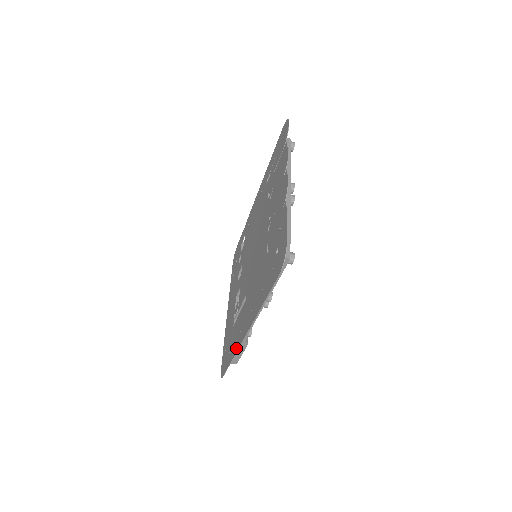
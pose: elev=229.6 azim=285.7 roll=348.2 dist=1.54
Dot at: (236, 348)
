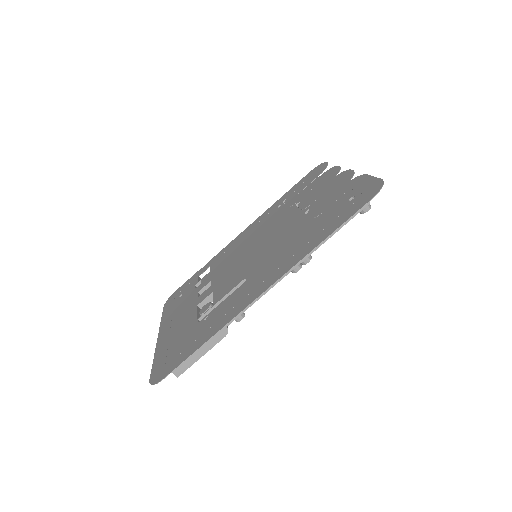
Dot at: (226, 321)
